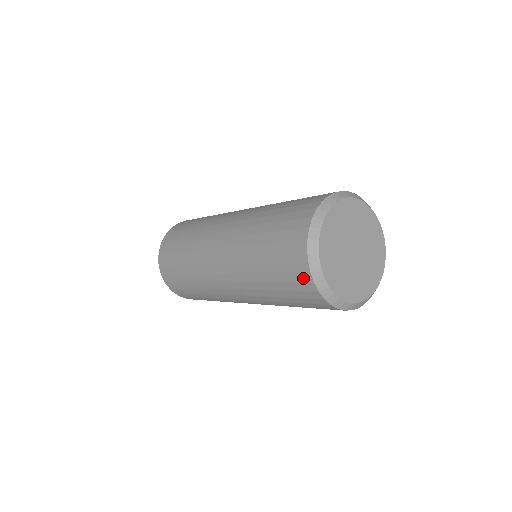
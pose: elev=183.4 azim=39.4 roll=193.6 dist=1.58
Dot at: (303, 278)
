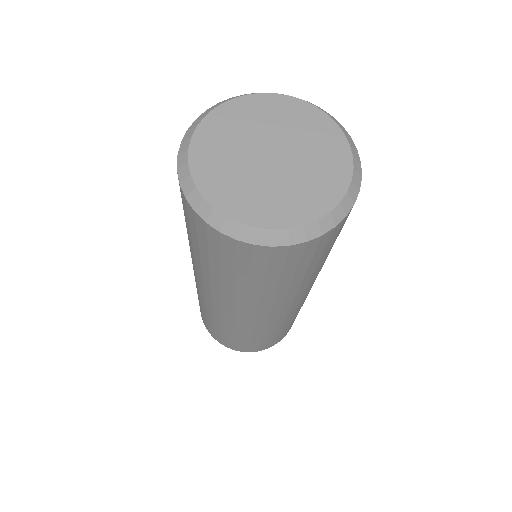
Dot at: occluded
